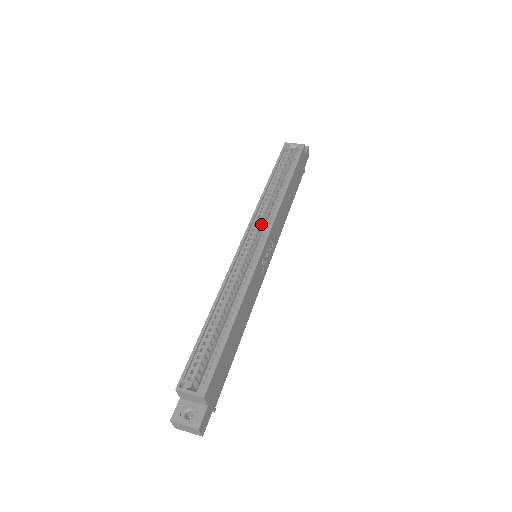
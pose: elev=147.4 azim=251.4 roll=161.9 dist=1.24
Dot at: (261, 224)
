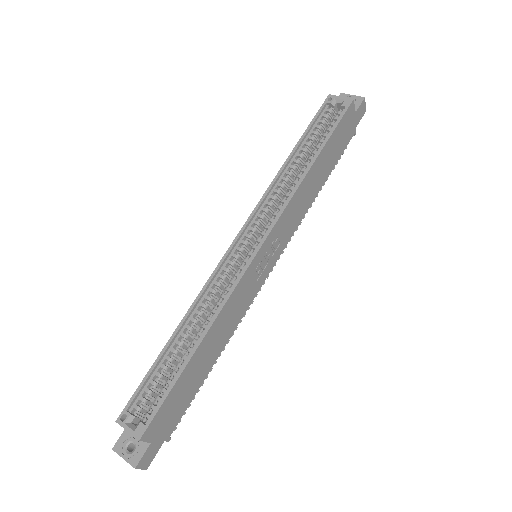
Dot at: (267, 216)
